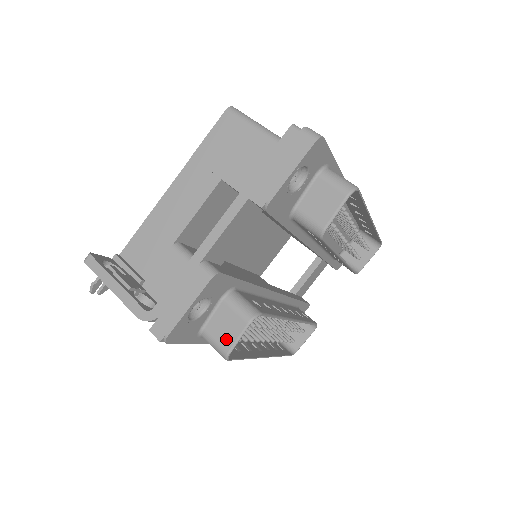
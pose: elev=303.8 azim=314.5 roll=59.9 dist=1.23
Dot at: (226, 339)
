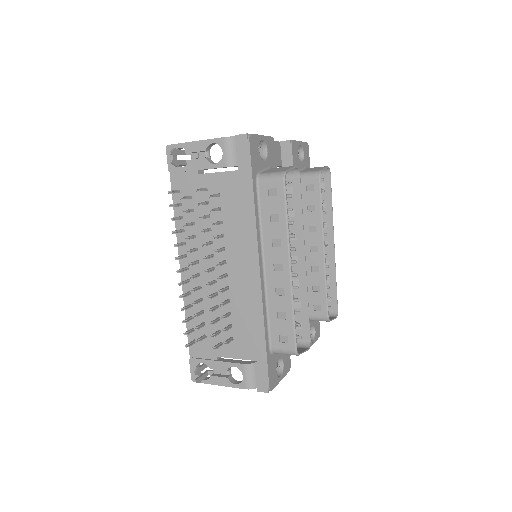
Dot at: (281, 170)
